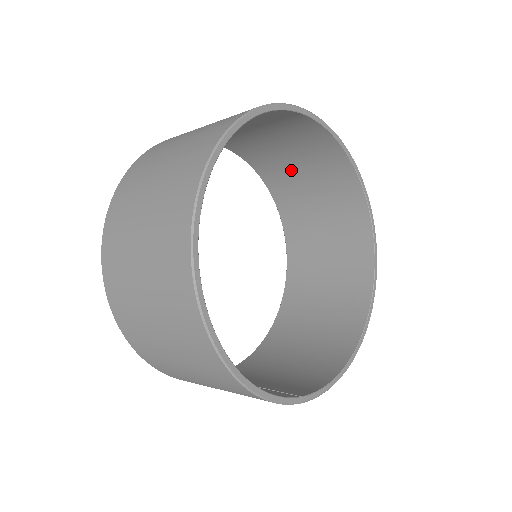
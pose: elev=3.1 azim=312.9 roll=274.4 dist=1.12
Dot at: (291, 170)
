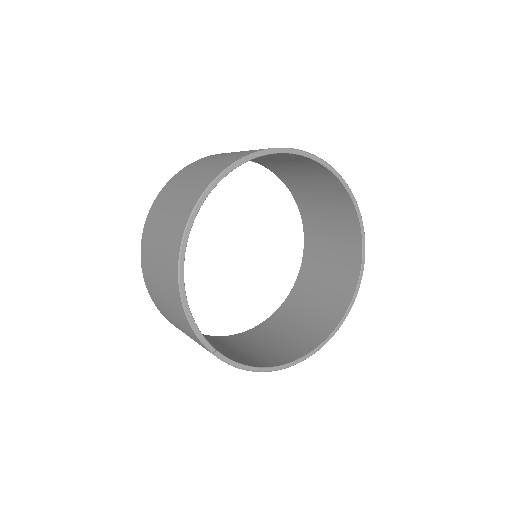
Dot at: (323, 228)
